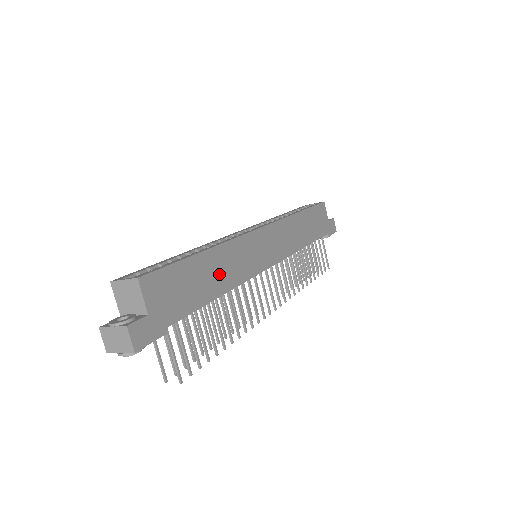
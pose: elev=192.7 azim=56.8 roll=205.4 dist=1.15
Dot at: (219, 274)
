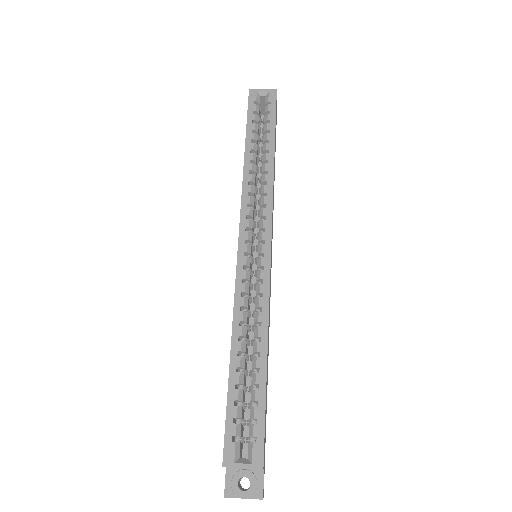
Dot at: occluded
